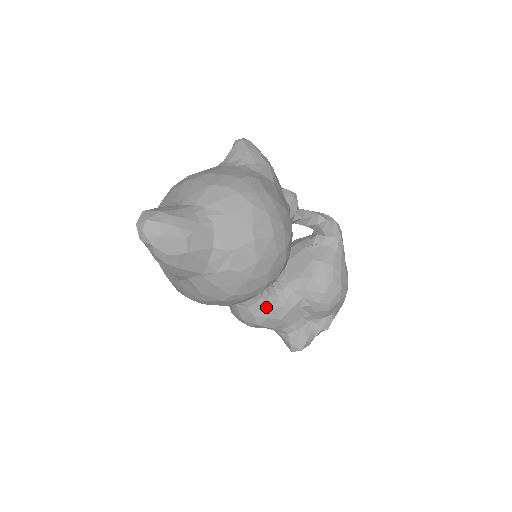
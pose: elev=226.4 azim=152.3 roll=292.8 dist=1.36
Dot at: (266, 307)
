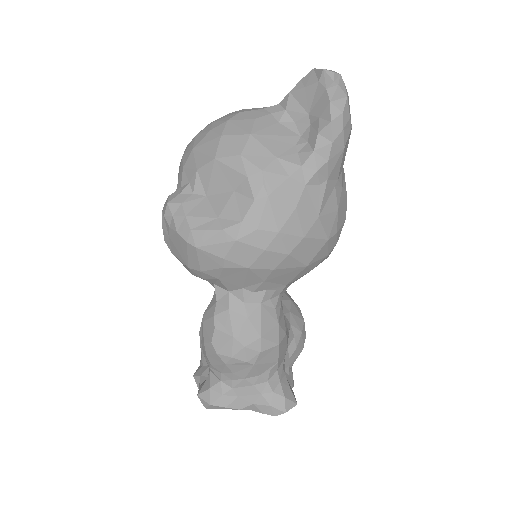
Dot at: occluded
